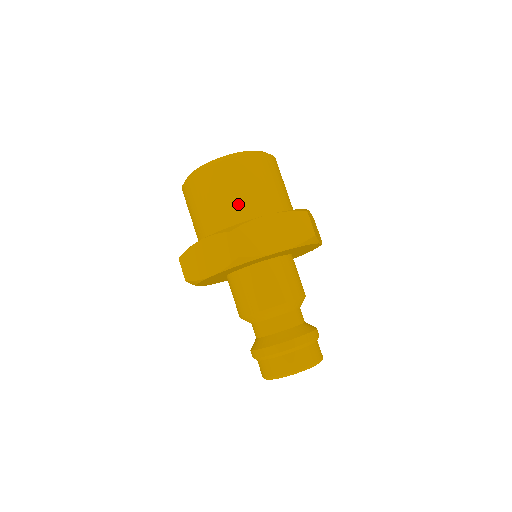
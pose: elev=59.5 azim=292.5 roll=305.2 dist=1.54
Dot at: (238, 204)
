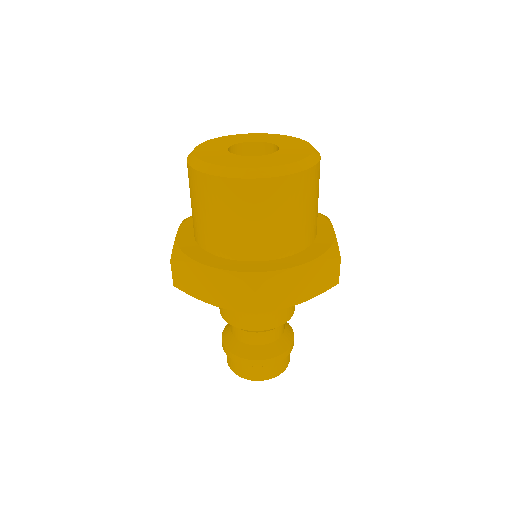
Dot at: (267, 236)
